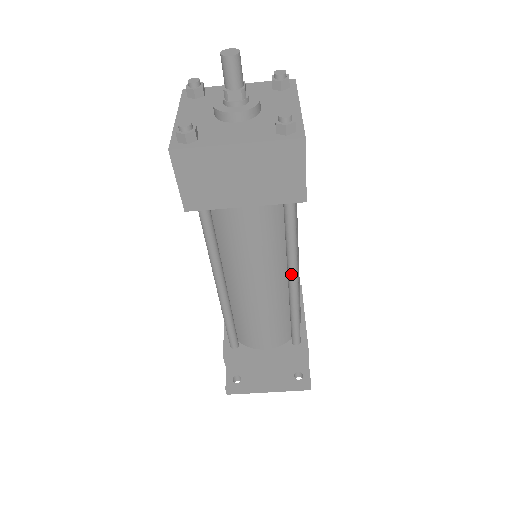
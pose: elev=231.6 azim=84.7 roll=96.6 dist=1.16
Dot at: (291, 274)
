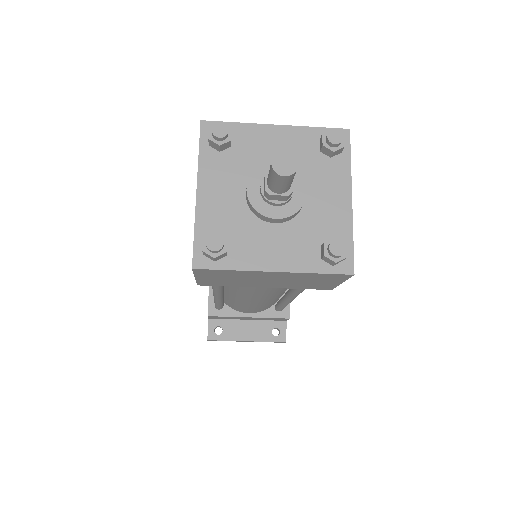
Dot at: (293, 296)
